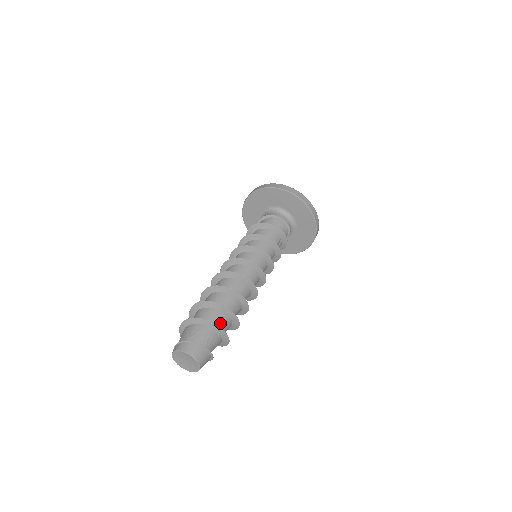
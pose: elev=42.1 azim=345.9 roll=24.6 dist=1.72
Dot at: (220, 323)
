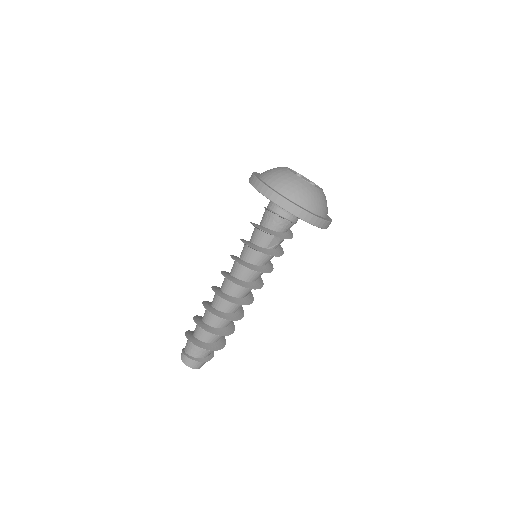
Dot at: (205, 337)
